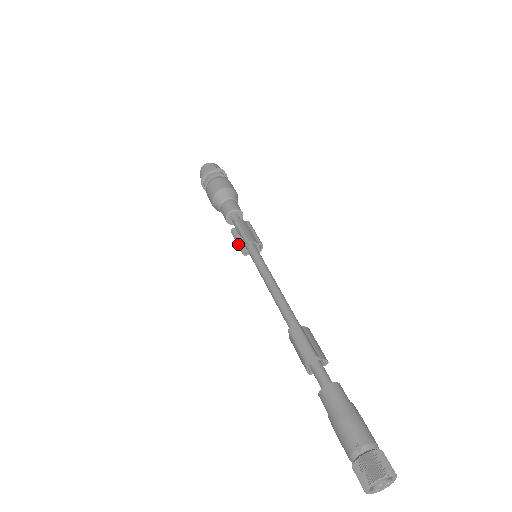
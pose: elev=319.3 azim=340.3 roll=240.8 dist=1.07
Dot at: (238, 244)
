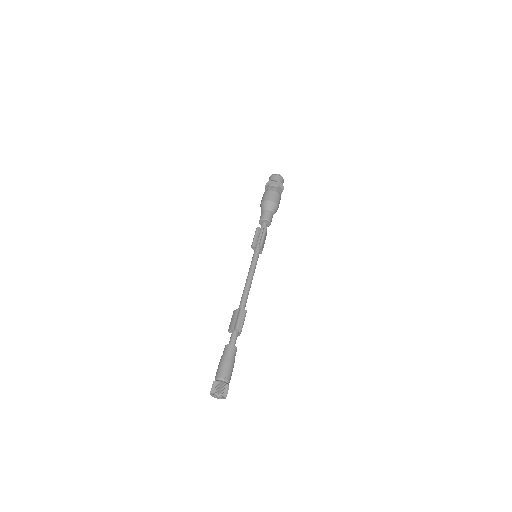
Dot at: (255, 239)
